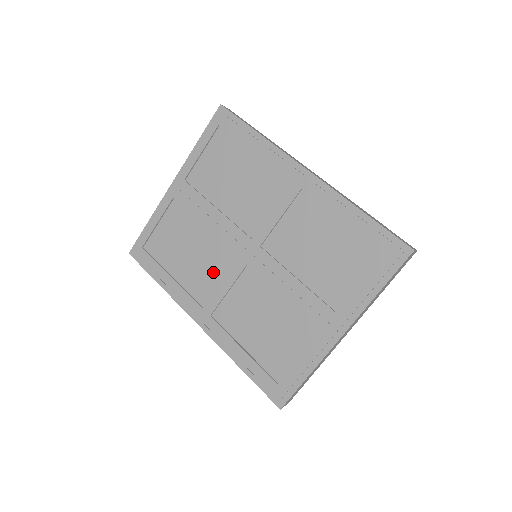
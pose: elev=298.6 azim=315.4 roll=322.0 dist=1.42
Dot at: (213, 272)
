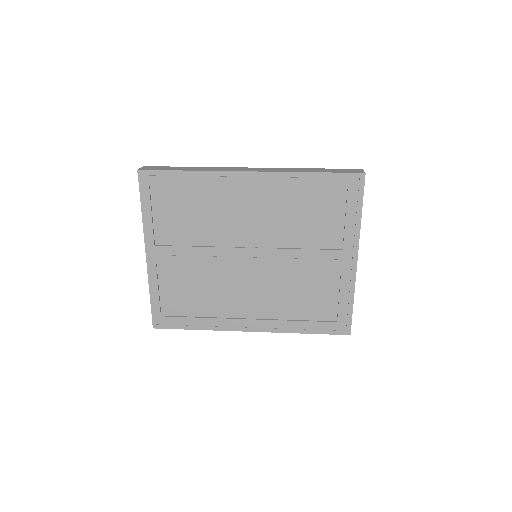
Dot at: (233, 290)
